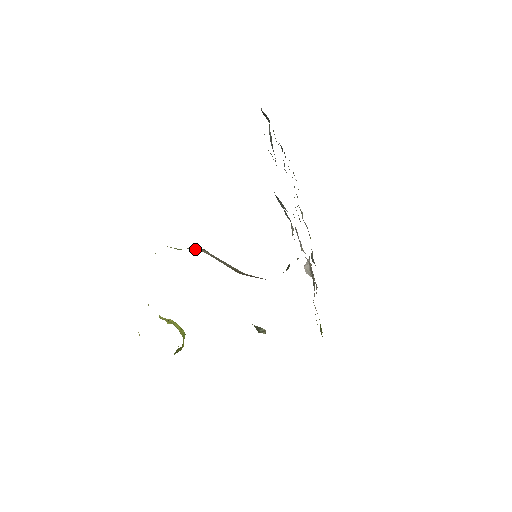
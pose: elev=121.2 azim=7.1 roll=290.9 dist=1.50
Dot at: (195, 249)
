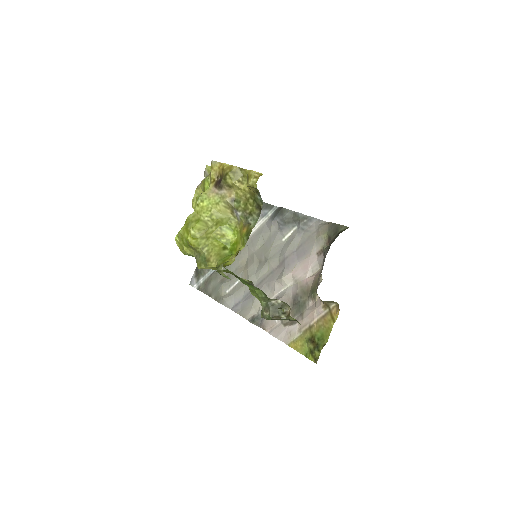
Dot at: occluded
